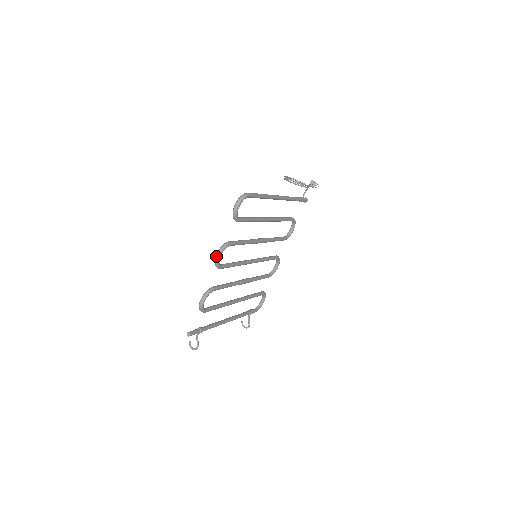
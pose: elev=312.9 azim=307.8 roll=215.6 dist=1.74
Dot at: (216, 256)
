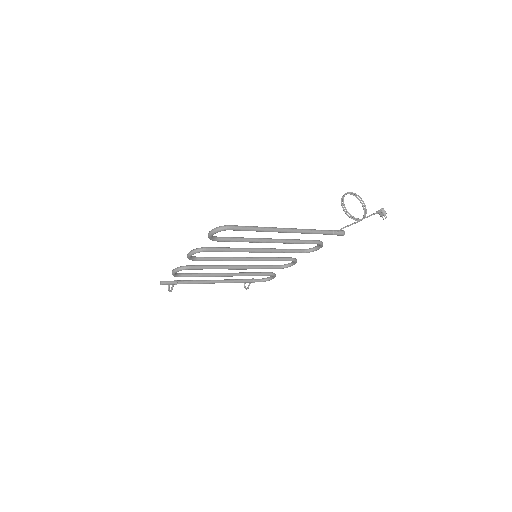
Dot at: (188, 253)
